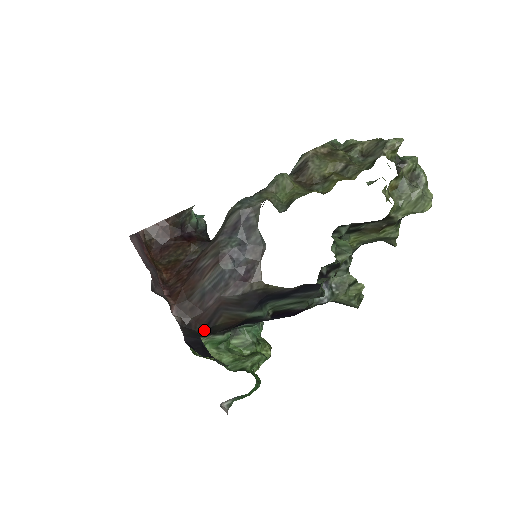
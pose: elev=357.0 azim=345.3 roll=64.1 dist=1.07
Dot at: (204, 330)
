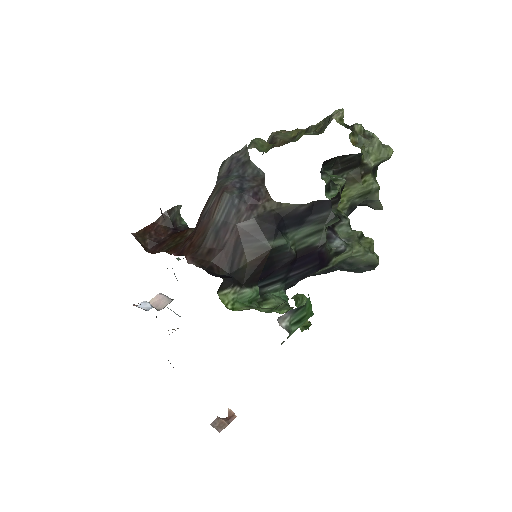
Dot at: occluded
